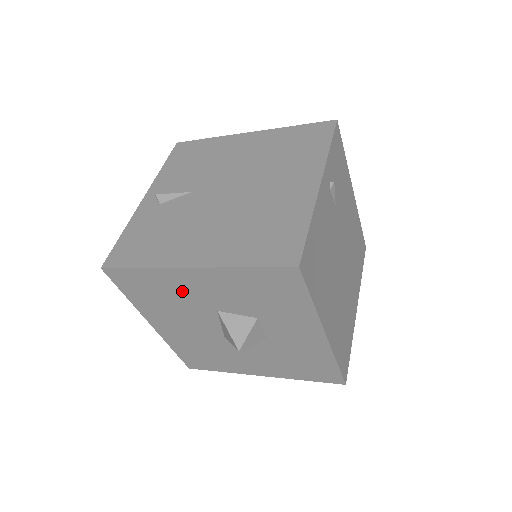
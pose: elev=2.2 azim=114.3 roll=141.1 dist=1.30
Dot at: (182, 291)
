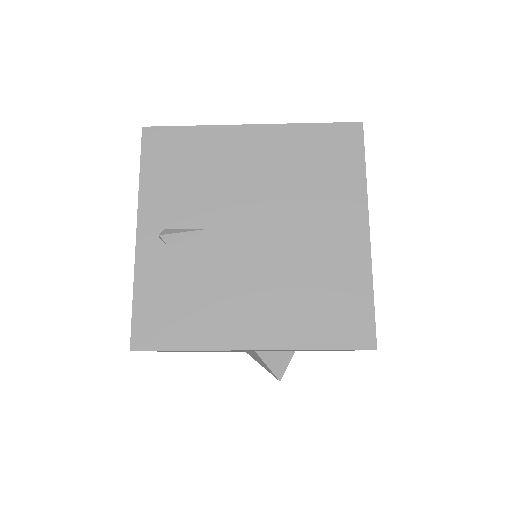
Dot at: occluded
